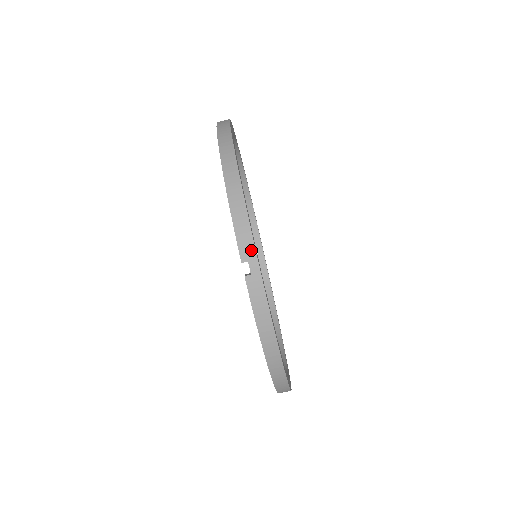
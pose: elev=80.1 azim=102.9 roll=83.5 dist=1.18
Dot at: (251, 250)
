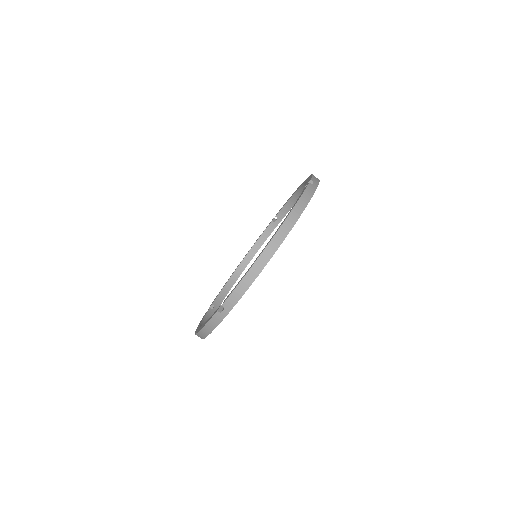
Dot at: (317, 182)
